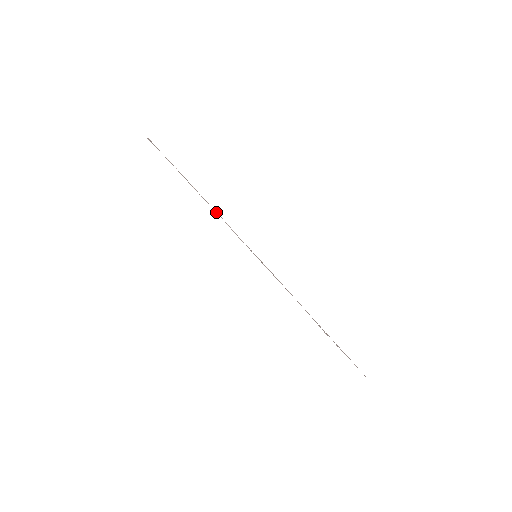
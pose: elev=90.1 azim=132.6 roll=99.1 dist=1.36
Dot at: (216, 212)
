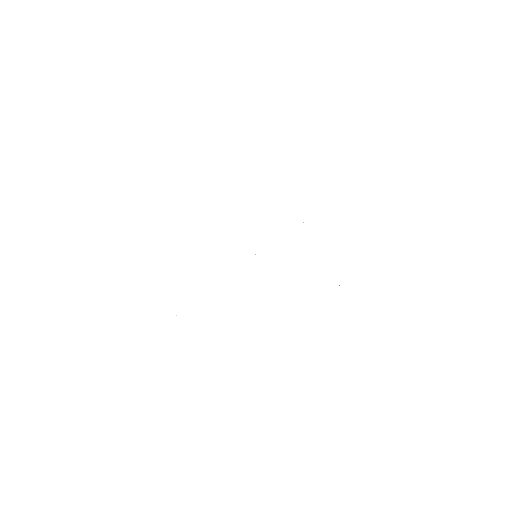
Dot at: occluded
